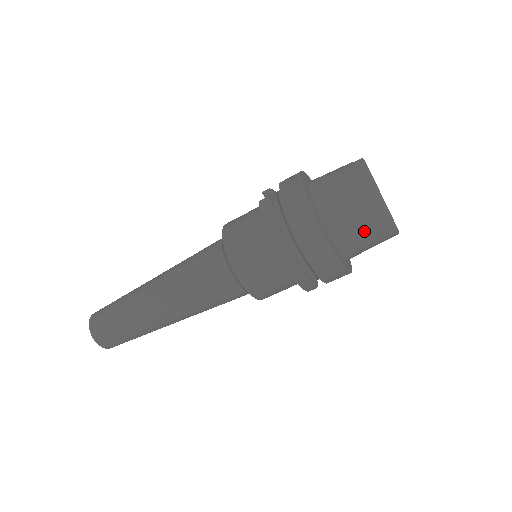
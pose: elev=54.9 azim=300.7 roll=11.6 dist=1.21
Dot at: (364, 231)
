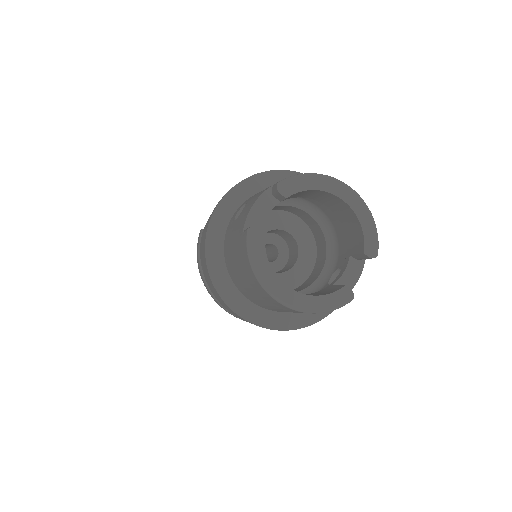
Dot at: (279, 309)
